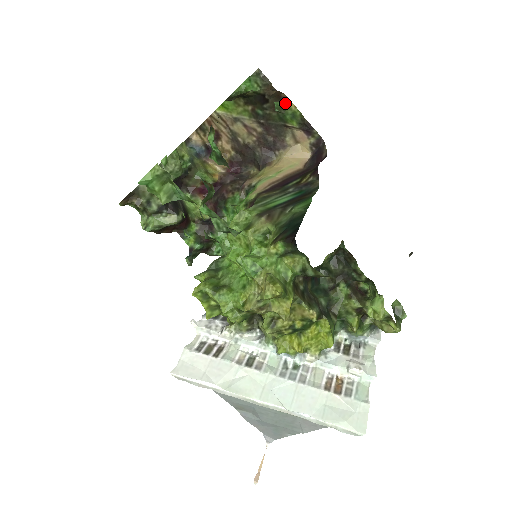
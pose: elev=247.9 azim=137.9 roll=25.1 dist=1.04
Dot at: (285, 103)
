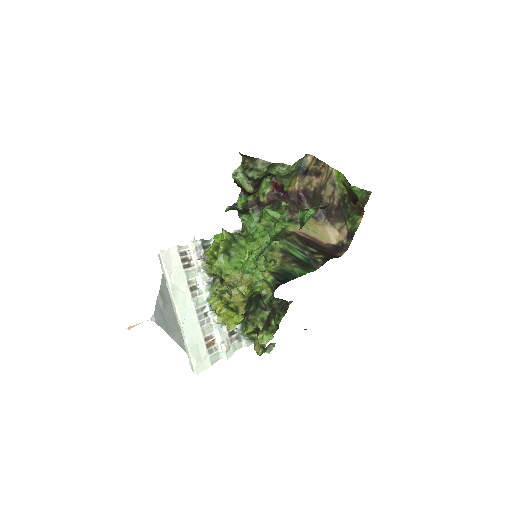
Dot at: (358, 218)
